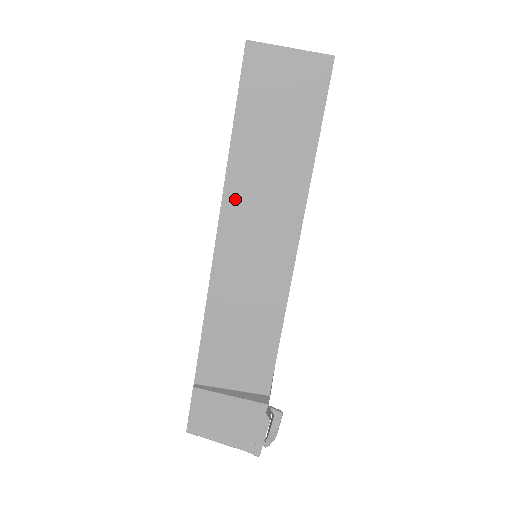
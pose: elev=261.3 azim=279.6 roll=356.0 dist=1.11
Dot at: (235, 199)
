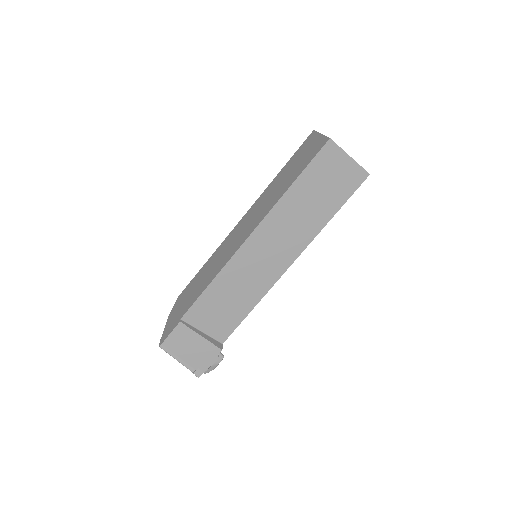
Dot at: (270, 223)
